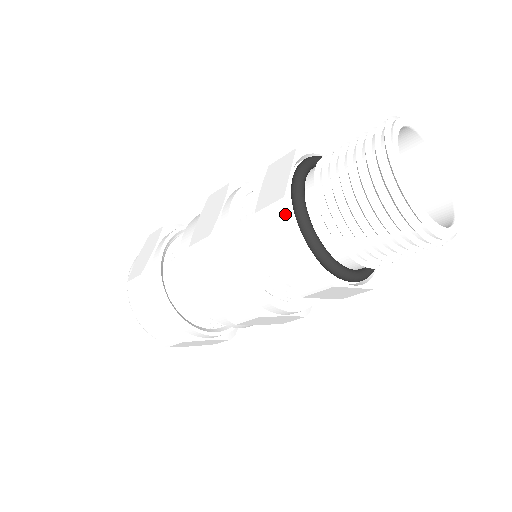
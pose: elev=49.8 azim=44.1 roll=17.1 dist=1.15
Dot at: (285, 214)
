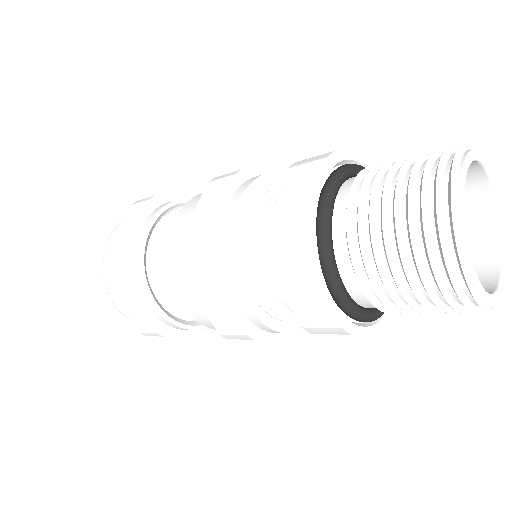
Dot at: (307, 253)
